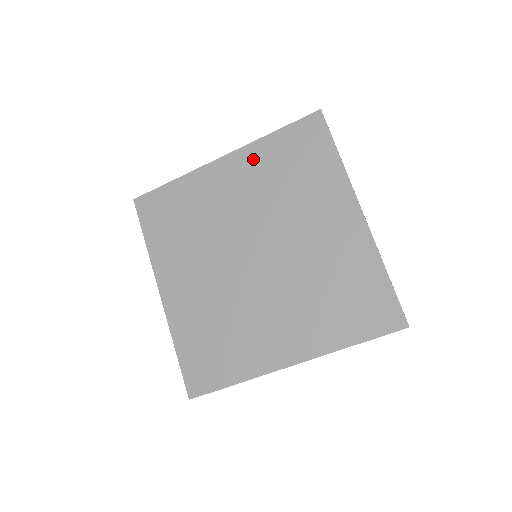
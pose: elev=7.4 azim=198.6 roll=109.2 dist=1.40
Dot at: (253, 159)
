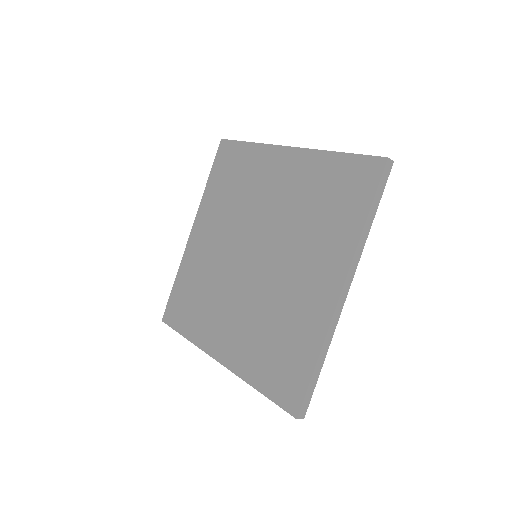
Dot at: (307, 167)
